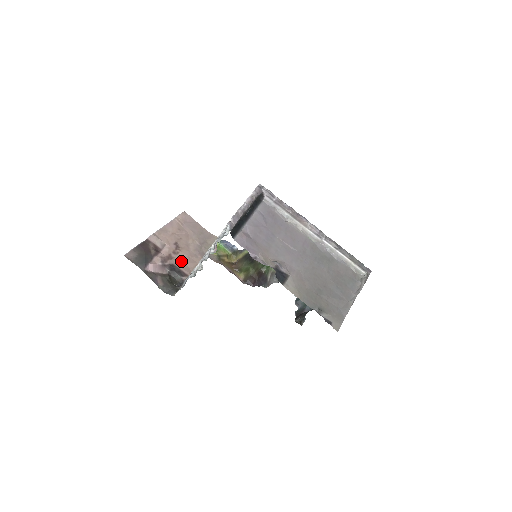
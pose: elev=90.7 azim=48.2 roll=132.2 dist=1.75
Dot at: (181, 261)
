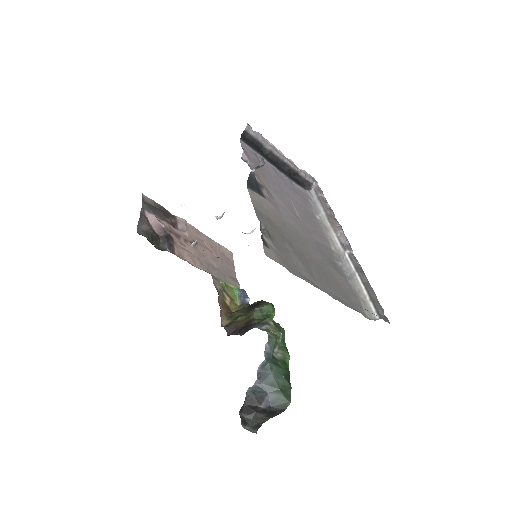
Dot at: (183, 248)
